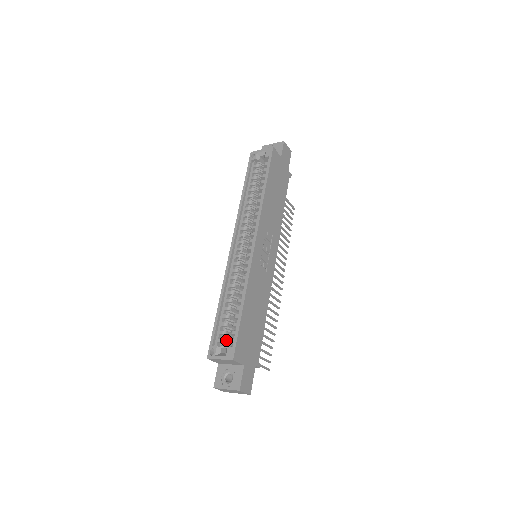
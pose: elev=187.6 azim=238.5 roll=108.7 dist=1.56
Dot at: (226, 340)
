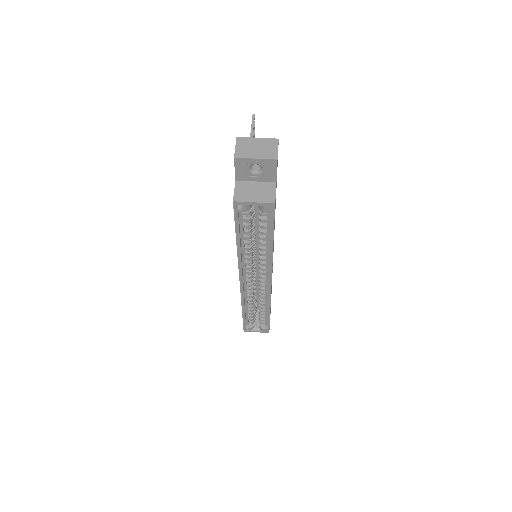
Dot at: occluded
